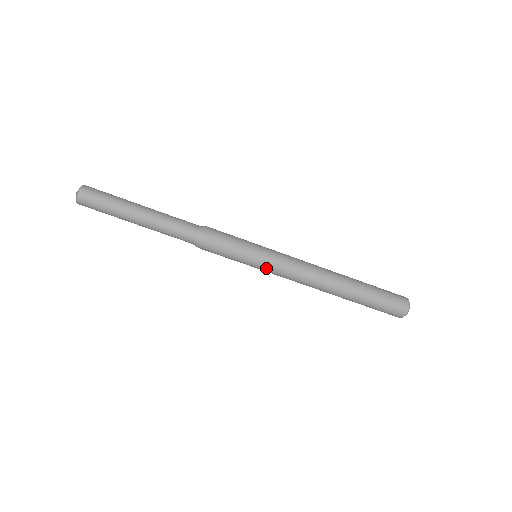
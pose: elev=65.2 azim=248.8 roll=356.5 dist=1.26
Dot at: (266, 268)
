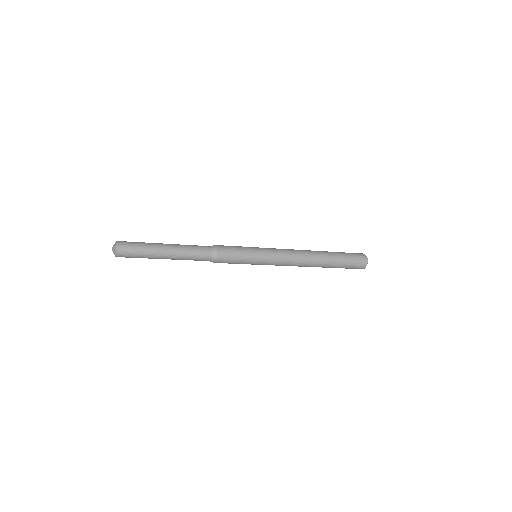
Dot at: occluded
